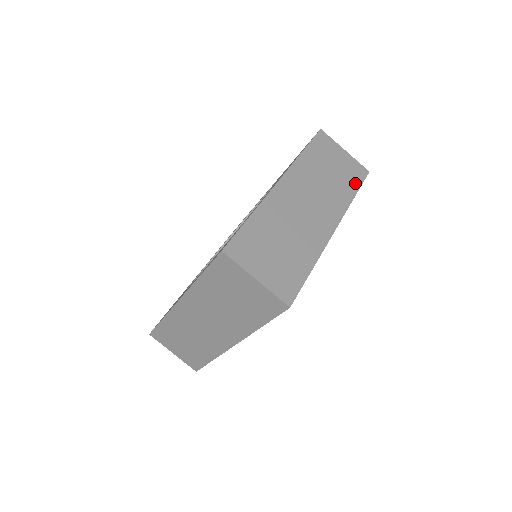
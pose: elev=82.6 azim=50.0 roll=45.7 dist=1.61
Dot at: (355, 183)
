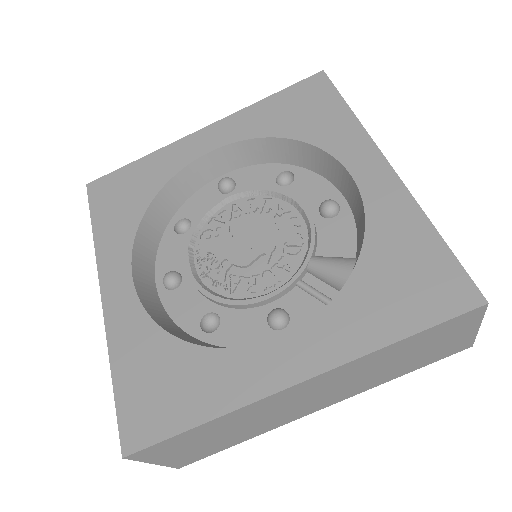
Dot at: (425, 363)
